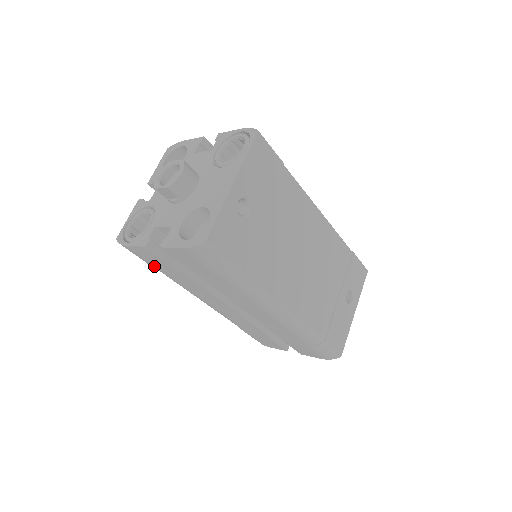
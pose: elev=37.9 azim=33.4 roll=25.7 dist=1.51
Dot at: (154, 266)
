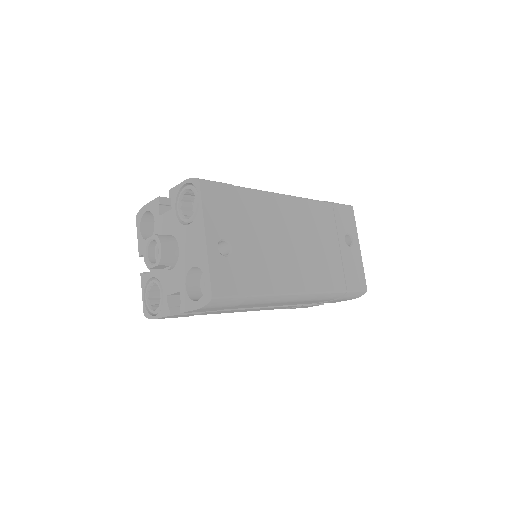
Dot at: occluded
